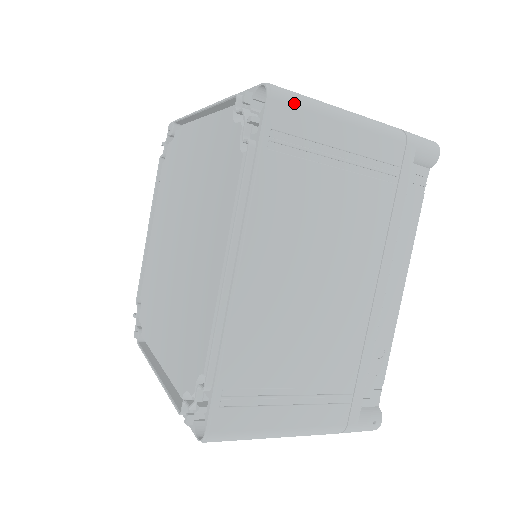
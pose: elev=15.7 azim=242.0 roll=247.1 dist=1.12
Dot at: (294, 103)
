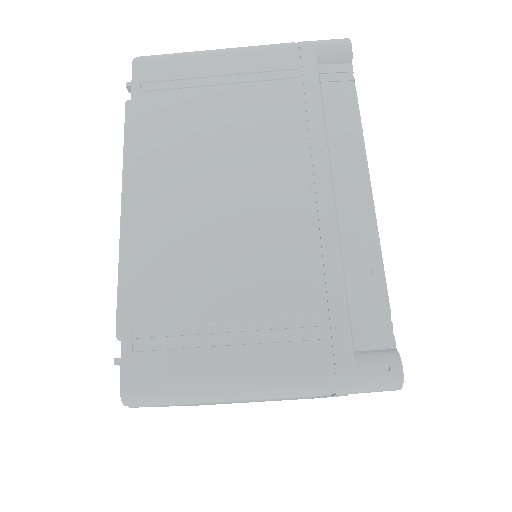
Dot at: (159, 58)
